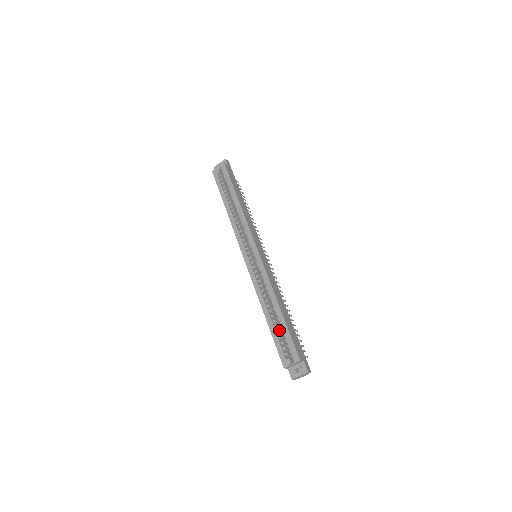
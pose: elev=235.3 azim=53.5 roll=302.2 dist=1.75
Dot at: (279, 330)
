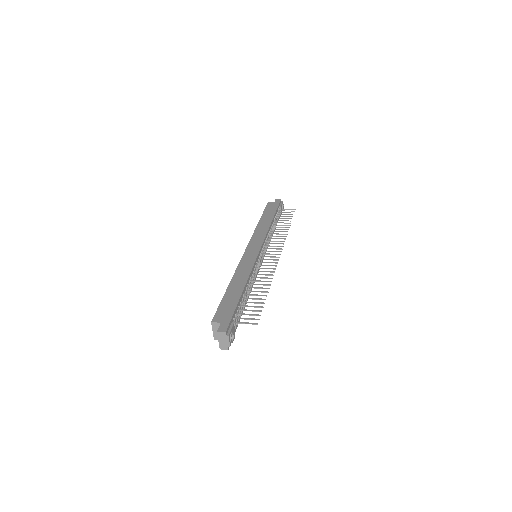
Dot at: occluded
